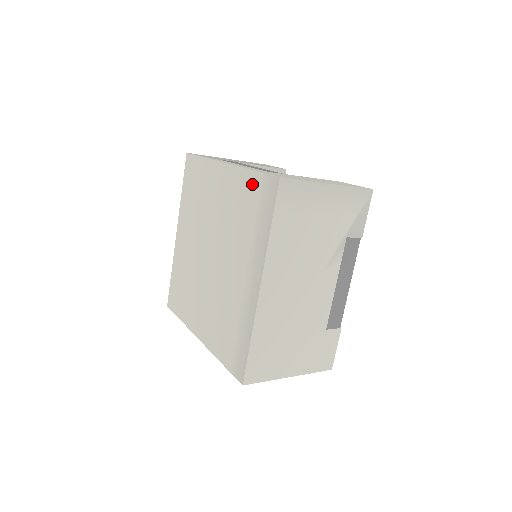
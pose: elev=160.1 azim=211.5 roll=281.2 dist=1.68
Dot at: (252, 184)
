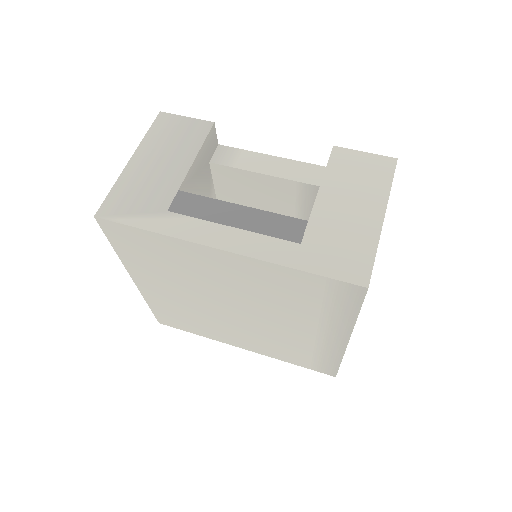
Dot at: (304, 281)
